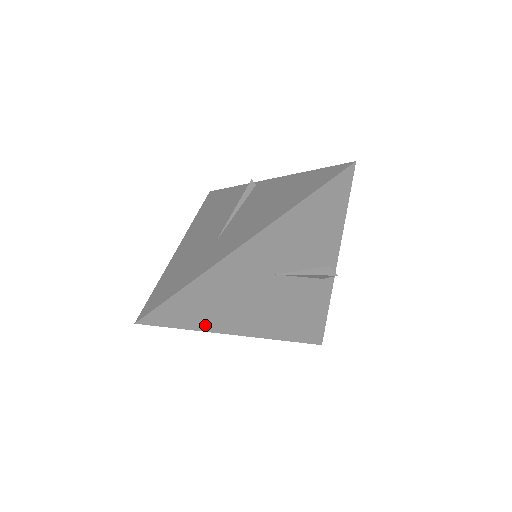
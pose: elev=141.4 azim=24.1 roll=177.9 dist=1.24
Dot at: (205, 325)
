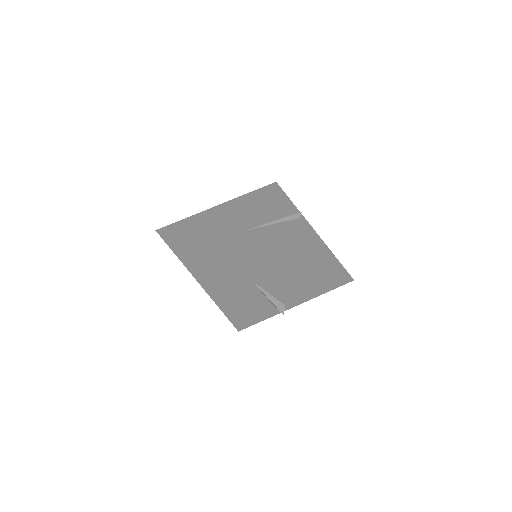
Dot at: (190, 265)
